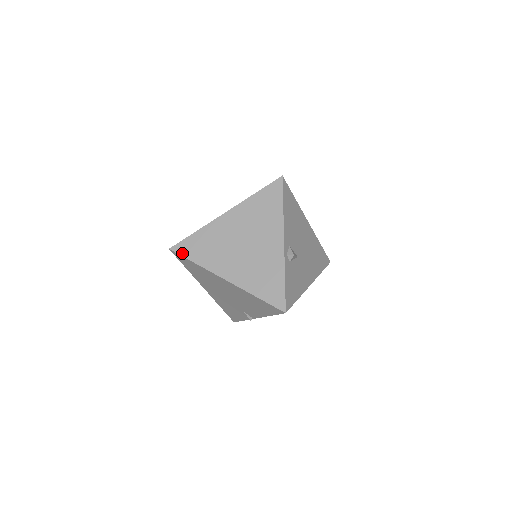
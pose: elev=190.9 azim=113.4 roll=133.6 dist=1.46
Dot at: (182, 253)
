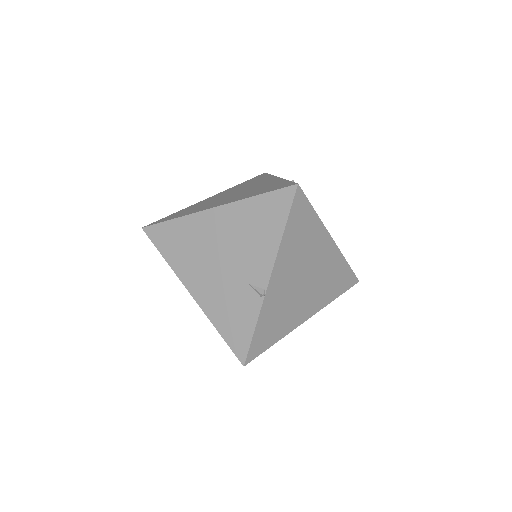
Dot at: (158, 222)
